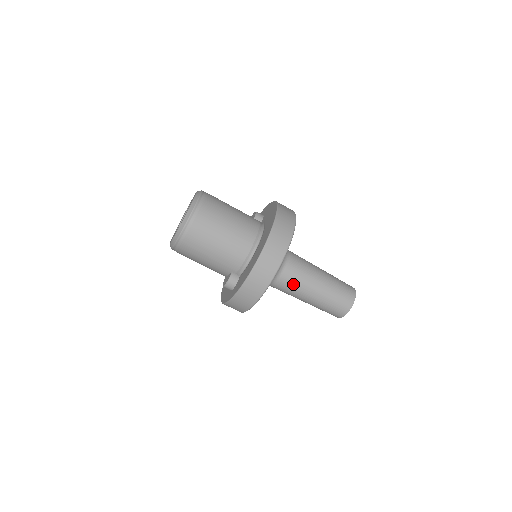
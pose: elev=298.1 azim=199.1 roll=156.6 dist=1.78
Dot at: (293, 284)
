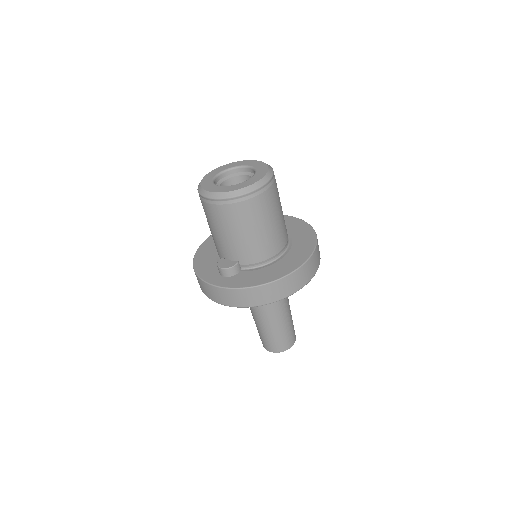
Dot at: (268, 304)
